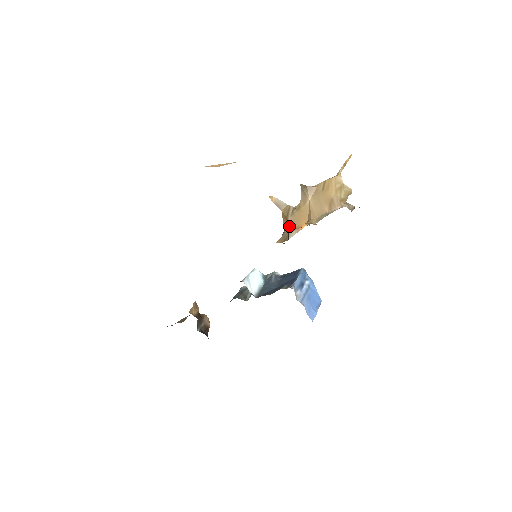
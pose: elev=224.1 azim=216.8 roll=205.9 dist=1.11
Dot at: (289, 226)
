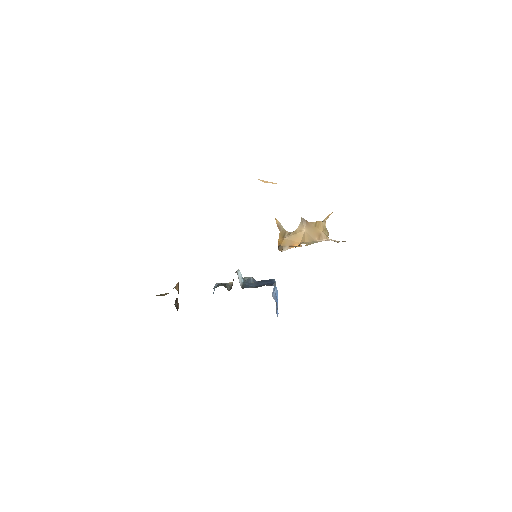
Dot at: (285, 243)
